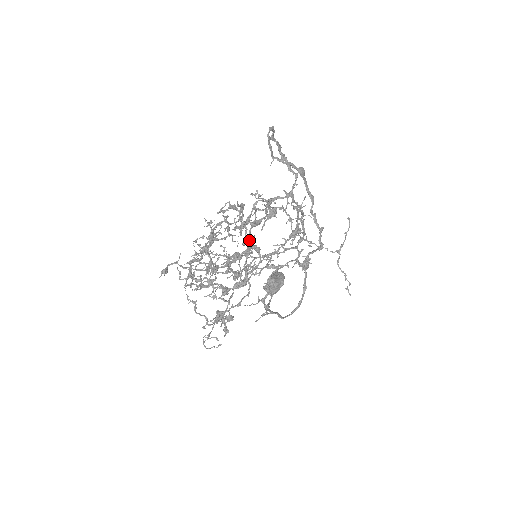
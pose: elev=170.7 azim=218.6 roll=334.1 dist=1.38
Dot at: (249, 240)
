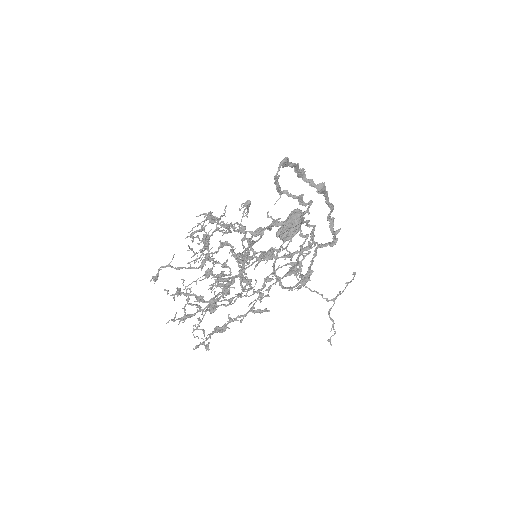
Dot at: (242, 269)
